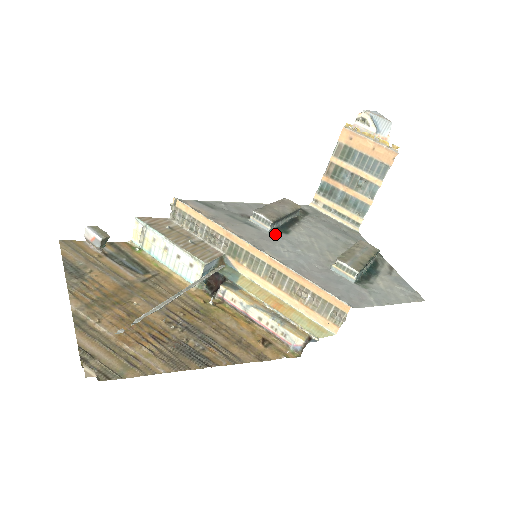
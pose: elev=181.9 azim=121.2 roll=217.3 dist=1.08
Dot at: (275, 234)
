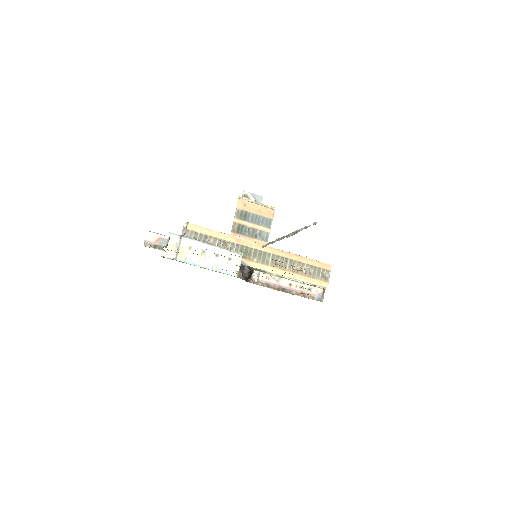
Dot at: occluded
